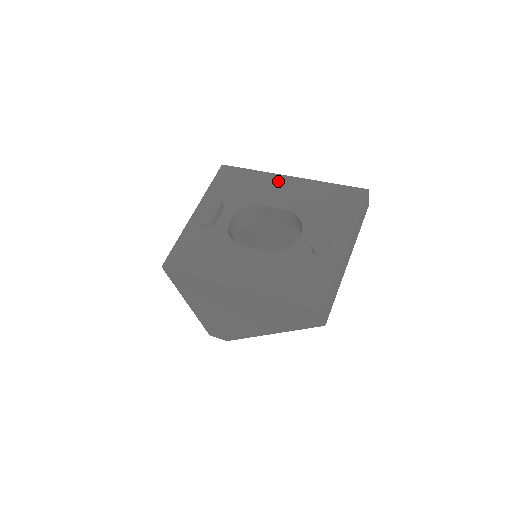
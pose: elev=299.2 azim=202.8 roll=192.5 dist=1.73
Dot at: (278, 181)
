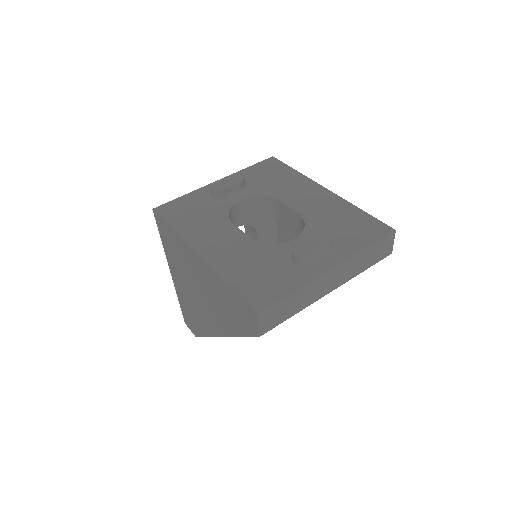
Dot at: (311, 187)
